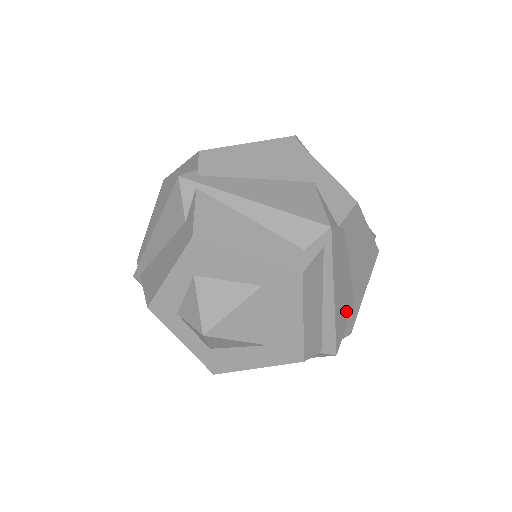
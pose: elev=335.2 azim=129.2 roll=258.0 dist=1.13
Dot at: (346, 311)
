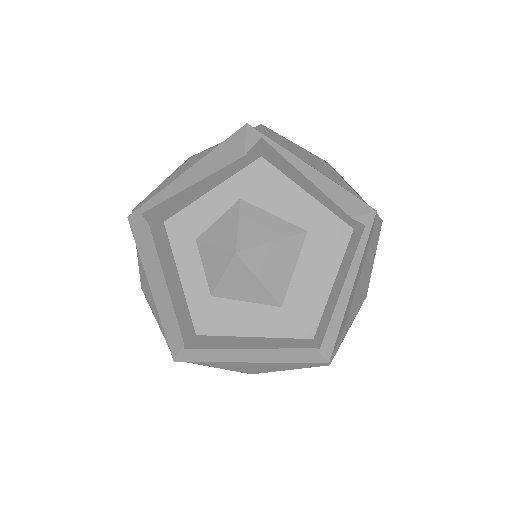
Dot at: (343, 324)
